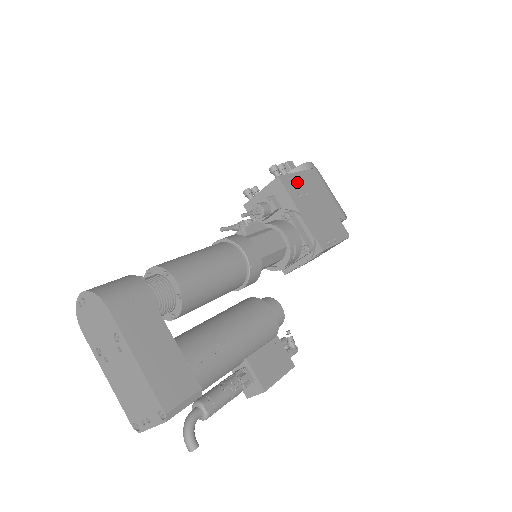
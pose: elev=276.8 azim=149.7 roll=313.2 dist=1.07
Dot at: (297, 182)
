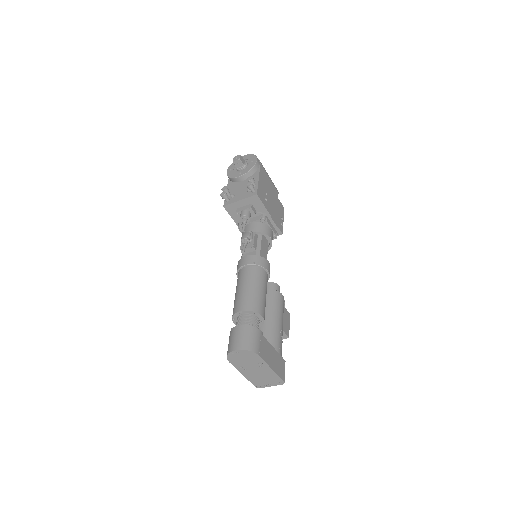
Dot at: (262, 188)
